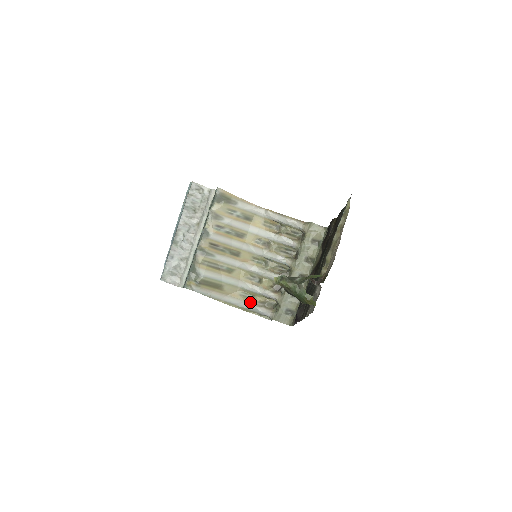
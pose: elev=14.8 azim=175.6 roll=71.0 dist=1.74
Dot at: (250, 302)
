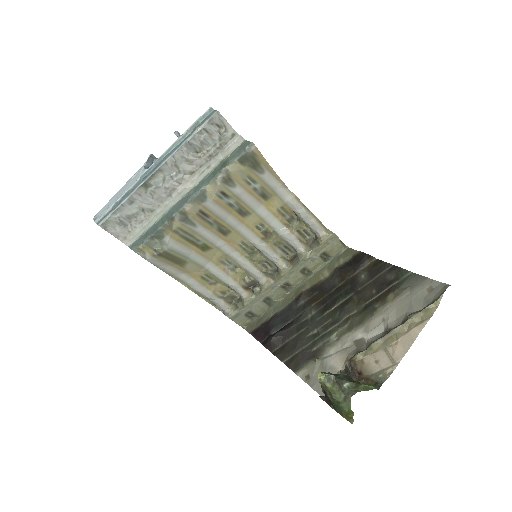
Dot at: (209, 289)
